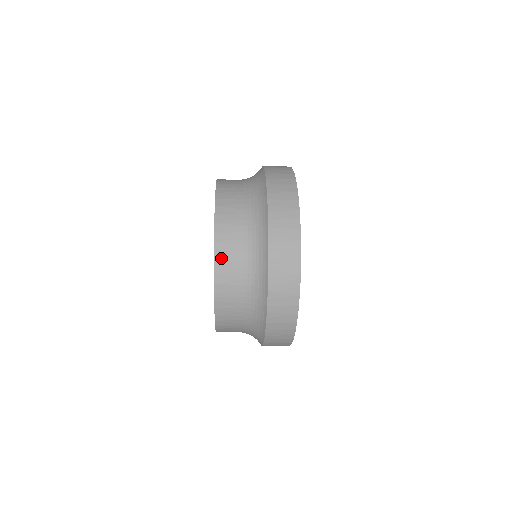
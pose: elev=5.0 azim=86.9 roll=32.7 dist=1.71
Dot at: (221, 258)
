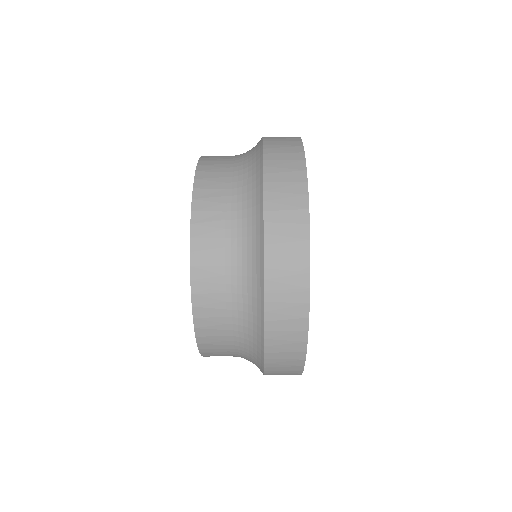
Dot at: (203, 323)
